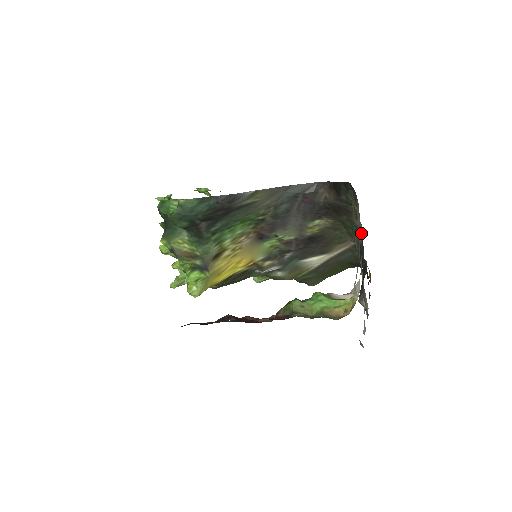
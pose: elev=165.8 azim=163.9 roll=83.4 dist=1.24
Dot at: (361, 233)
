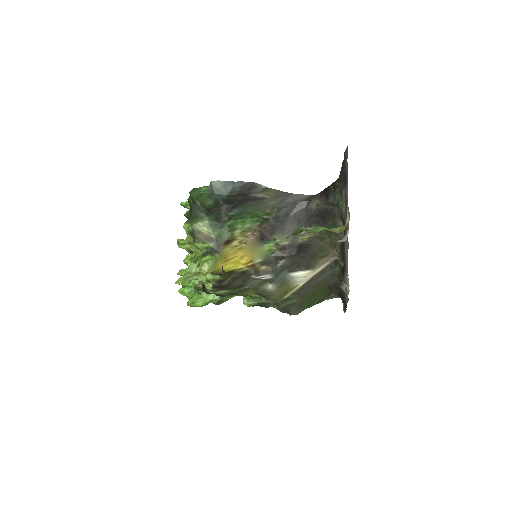
Dot at: occluded
